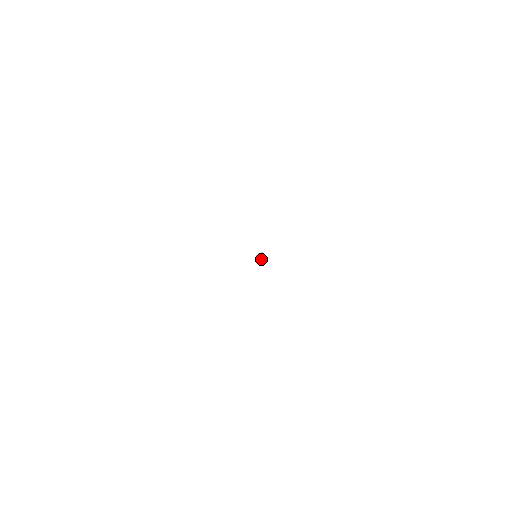
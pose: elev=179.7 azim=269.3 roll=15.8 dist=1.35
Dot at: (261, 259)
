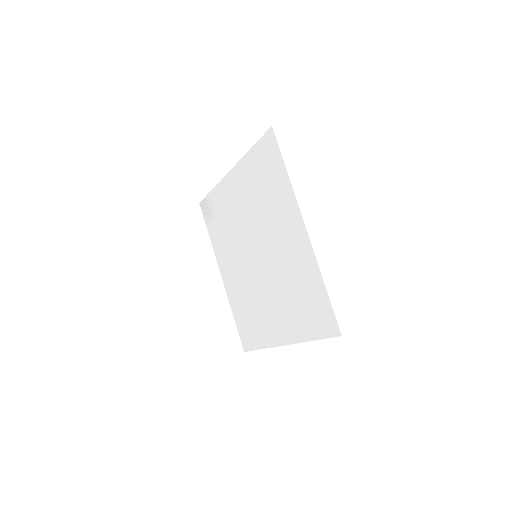
Dot at: occluded
